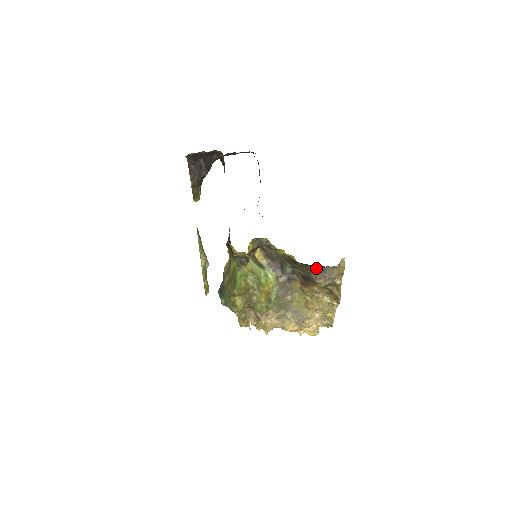
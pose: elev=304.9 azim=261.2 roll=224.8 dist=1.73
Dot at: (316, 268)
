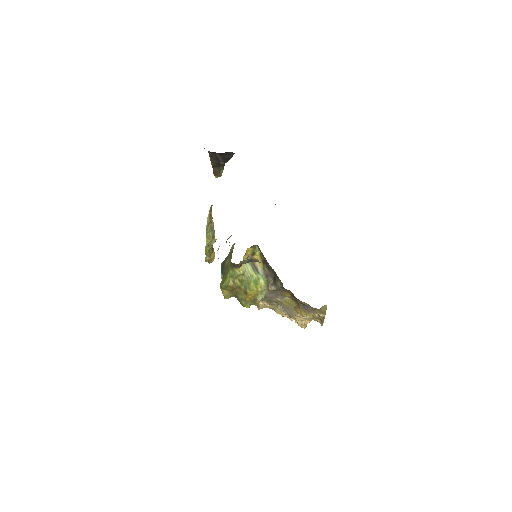
Dot at: occluded
